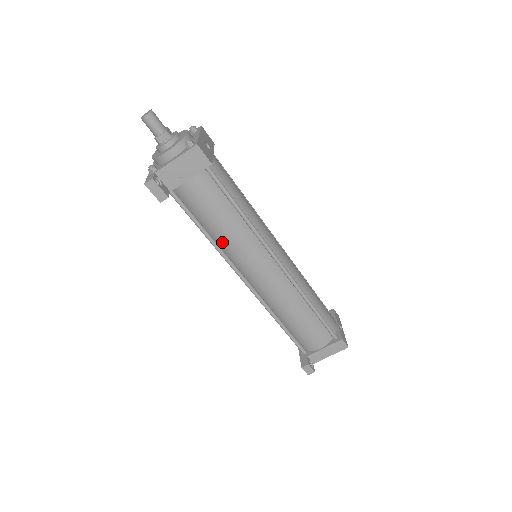
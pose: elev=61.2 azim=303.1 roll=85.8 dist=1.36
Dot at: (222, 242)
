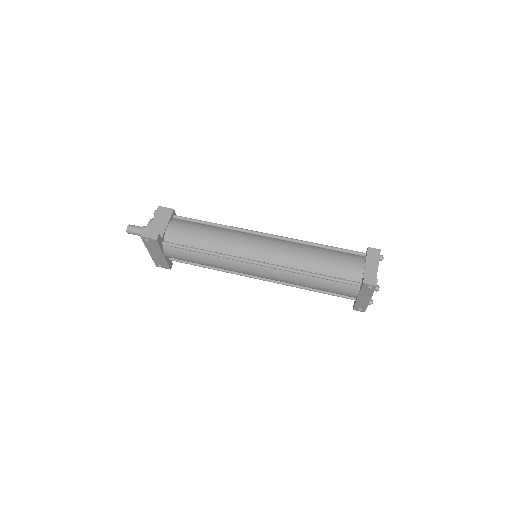
Dot at: (218, 248)
